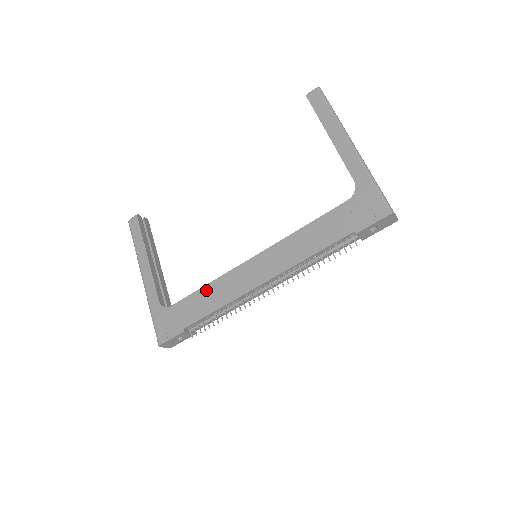
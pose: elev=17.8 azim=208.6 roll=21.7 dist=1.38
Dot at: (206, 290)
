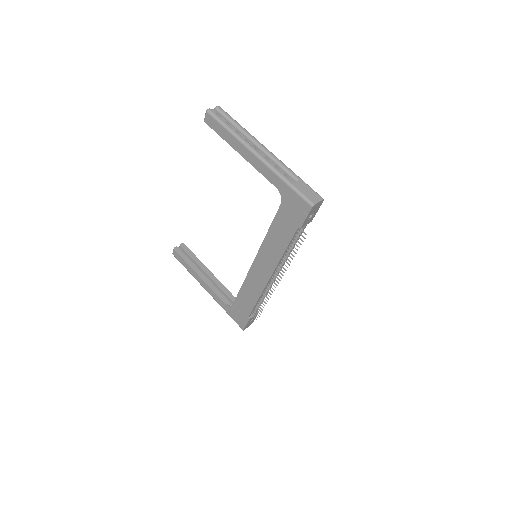
Dot at: (243, 291)
